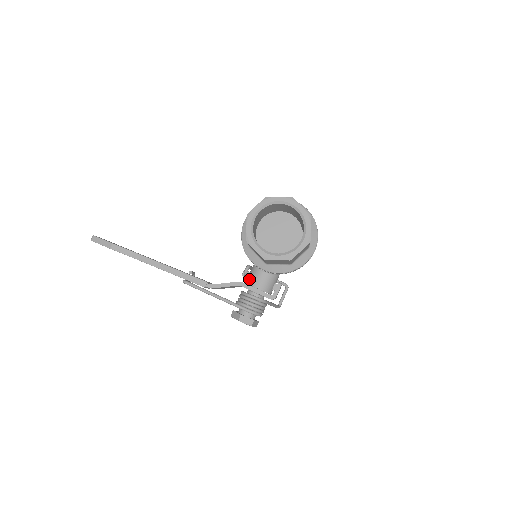
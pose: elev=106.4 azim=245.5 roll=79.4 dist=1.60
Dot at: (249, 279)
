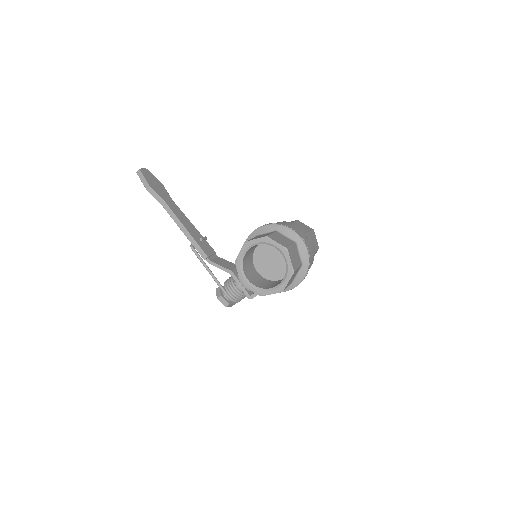
Dot at: occluded
